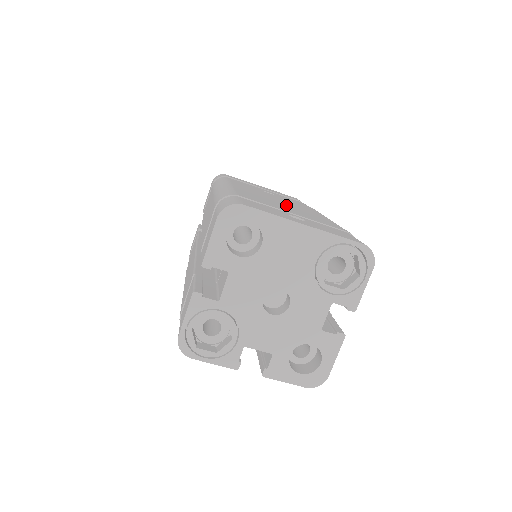
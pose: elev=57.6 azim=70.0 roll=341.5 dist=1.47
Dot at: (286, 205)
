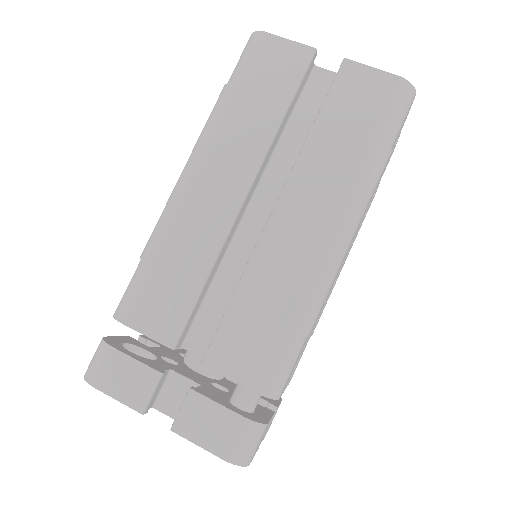
Dot at: occluded
